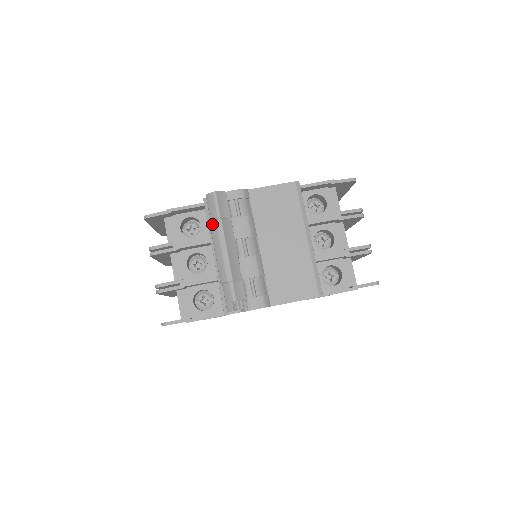
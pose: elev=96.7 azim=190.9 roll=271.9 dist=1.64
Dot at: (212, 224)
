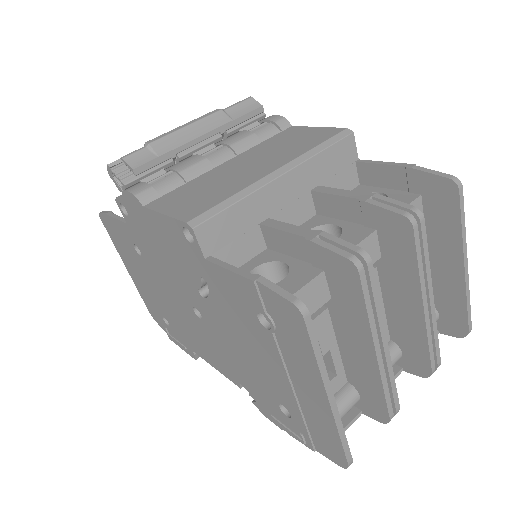
Dot at: occluded
